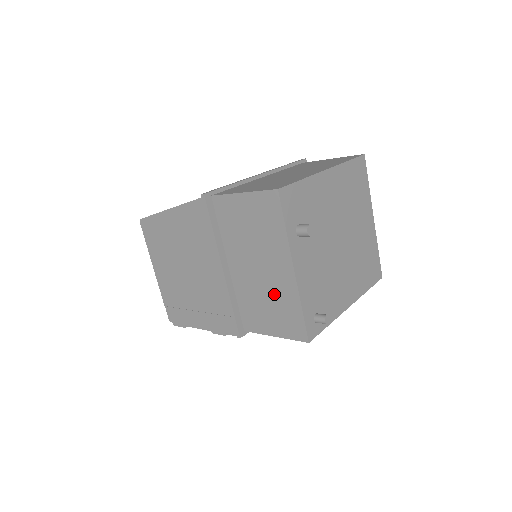
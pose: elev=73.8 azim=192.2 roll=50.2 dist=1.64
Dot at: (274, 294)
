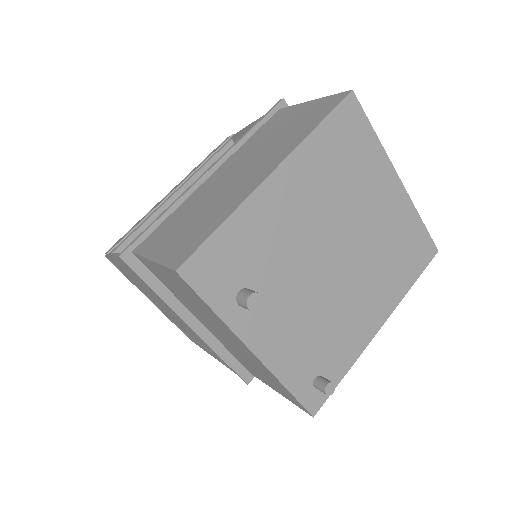
Dot at: (252, 362)
